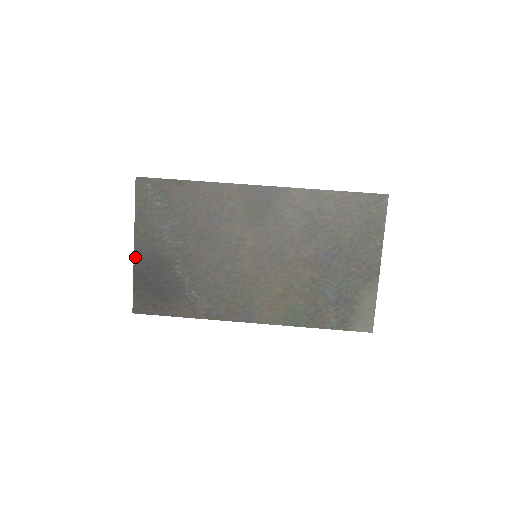
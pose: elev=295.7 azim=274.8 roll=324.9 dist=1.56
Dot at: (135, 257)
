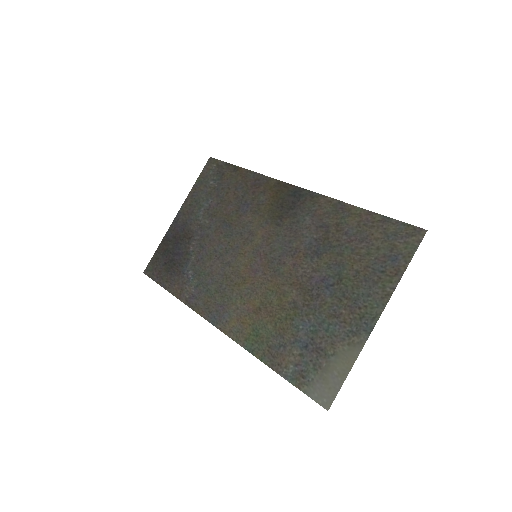
Dot at: (172, 224)
